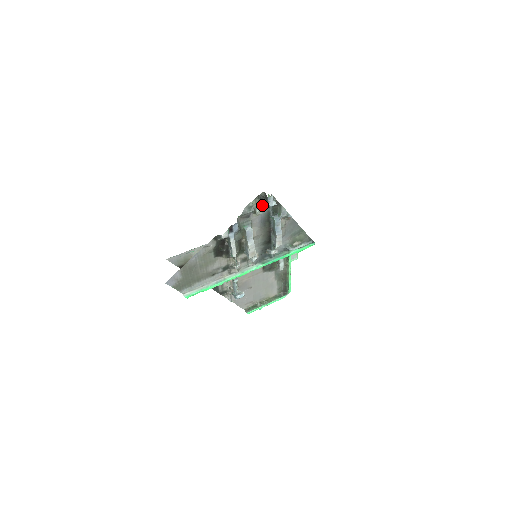
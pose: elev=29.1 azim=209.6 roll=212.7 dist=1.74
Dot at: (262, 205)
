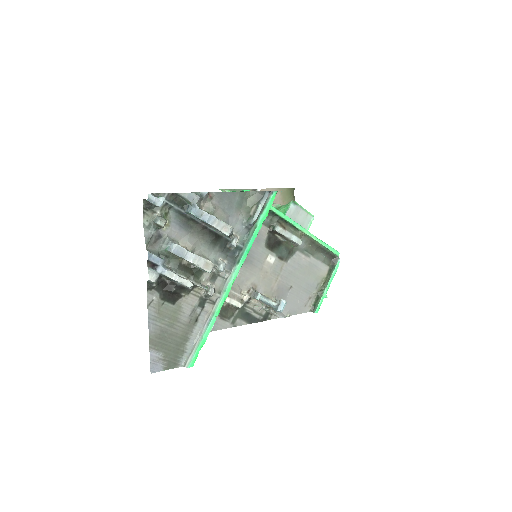
Dot at: (160, 212)
